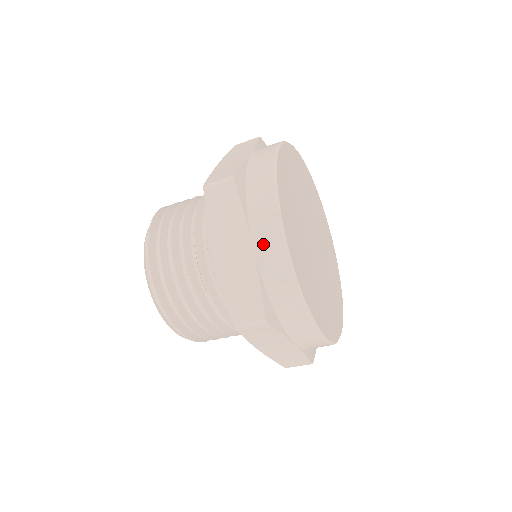
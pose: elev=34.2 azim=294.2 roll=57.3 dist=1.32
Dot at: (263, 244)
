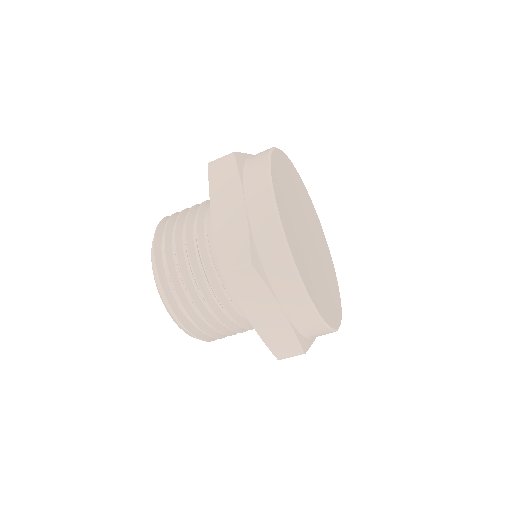
Dot at: (292, 307)
